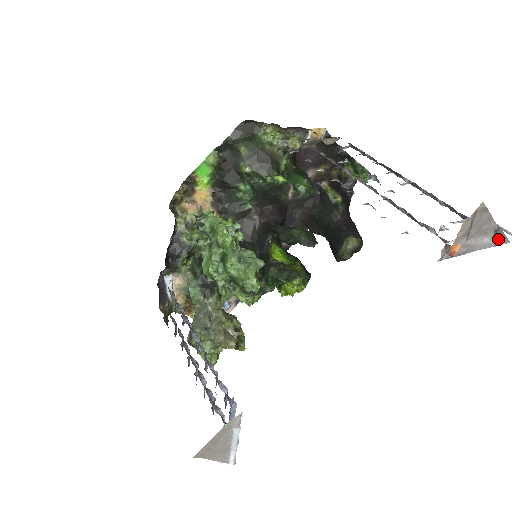
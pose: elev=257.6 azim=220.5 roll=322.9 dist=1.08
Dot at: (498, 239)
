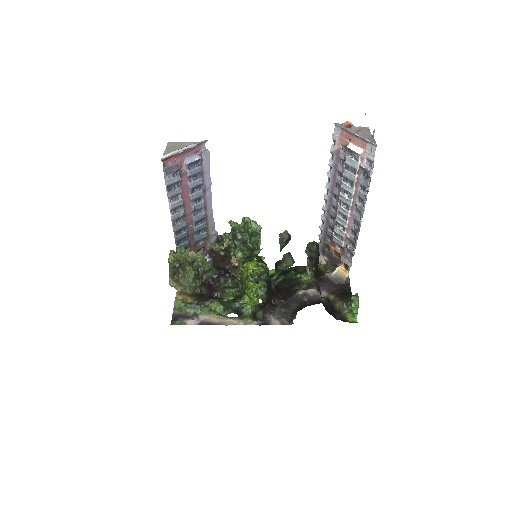
Dot at: (370, 140)
